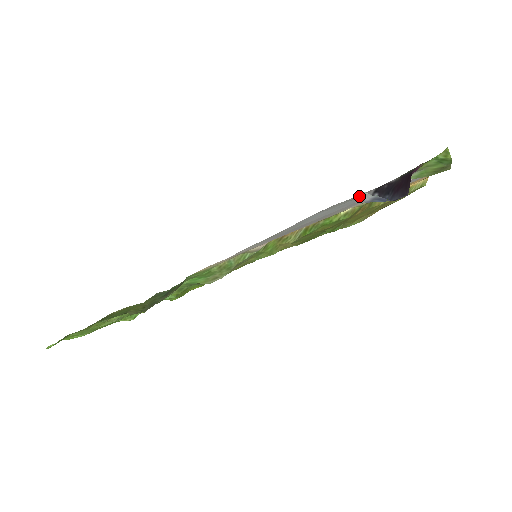
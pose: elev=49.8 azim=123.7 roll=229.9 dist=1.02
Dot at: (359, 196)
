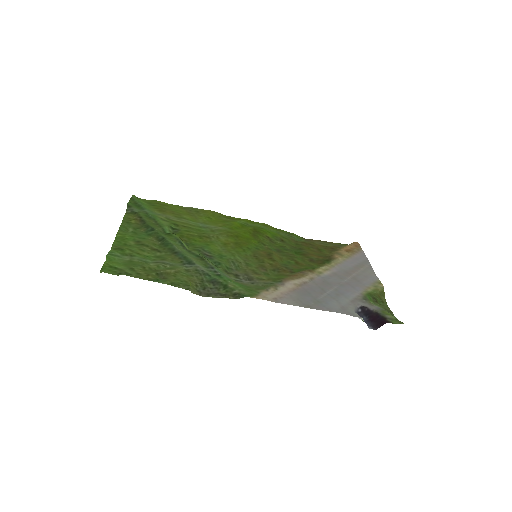
Dot at: (357, 314)
